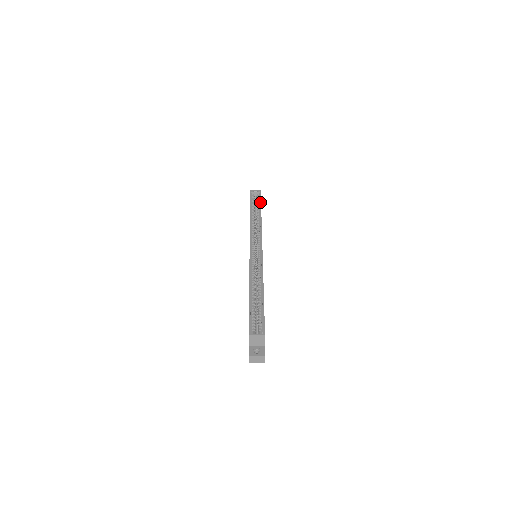
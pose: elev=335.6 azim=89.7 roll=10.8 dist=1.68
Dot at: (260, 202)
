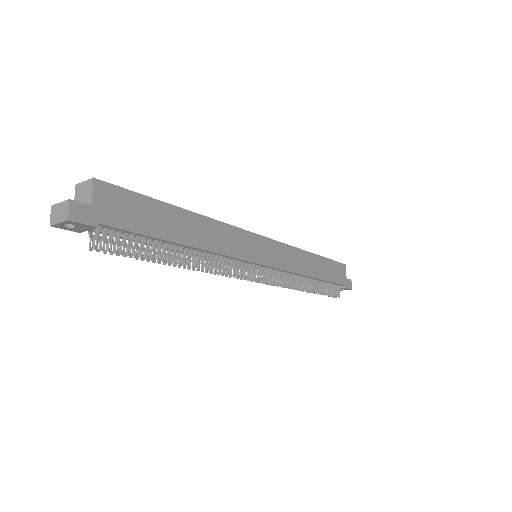
Dot at: (328, 258)
